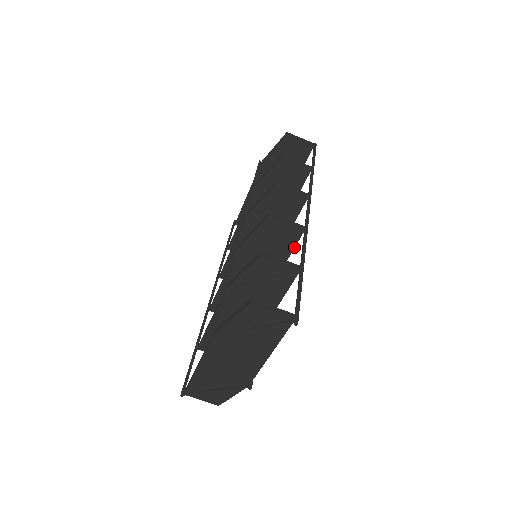
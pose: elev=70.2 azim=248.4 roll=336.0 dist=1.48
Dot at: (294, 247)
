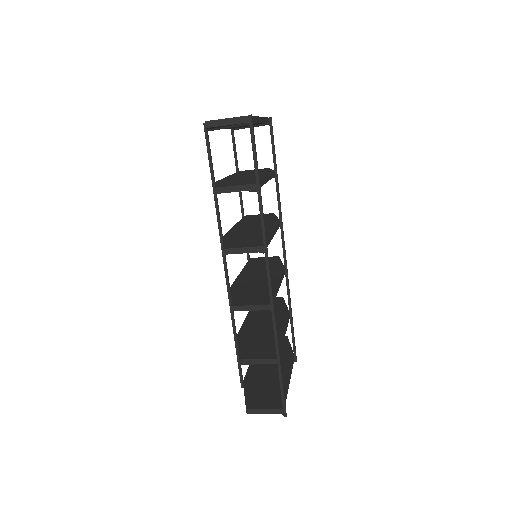
Dot at: (274, 300)
